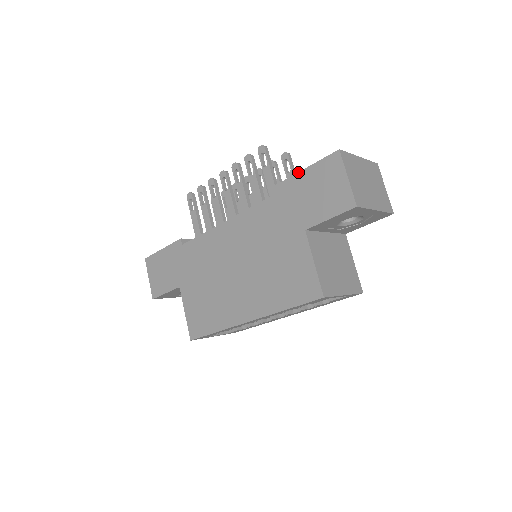
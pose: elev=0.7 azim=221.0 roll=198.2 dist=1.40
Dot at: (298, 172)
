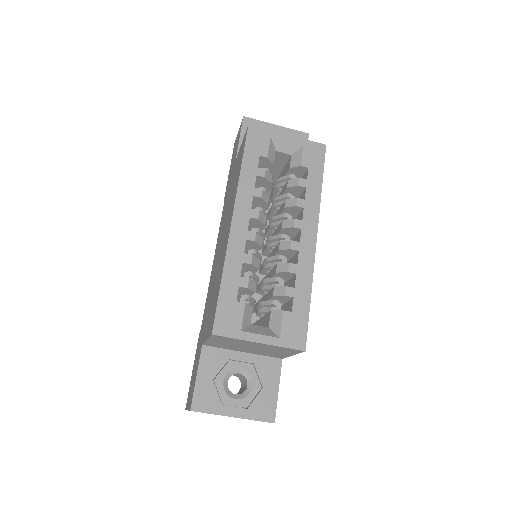
Dot at: (228, 177)
